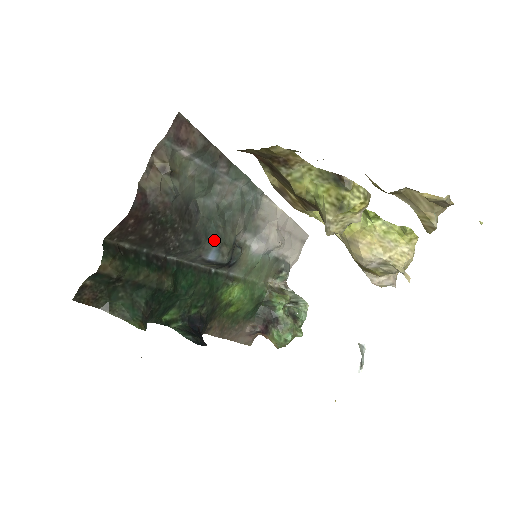
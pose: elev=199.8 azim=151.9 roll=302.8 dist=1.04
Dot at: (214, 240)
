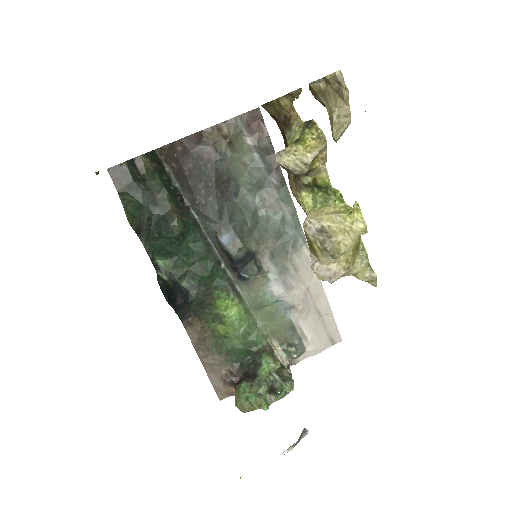
Dot at: (235, 228)
